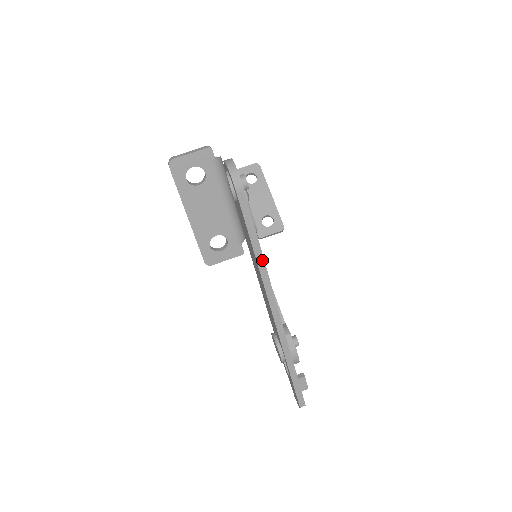
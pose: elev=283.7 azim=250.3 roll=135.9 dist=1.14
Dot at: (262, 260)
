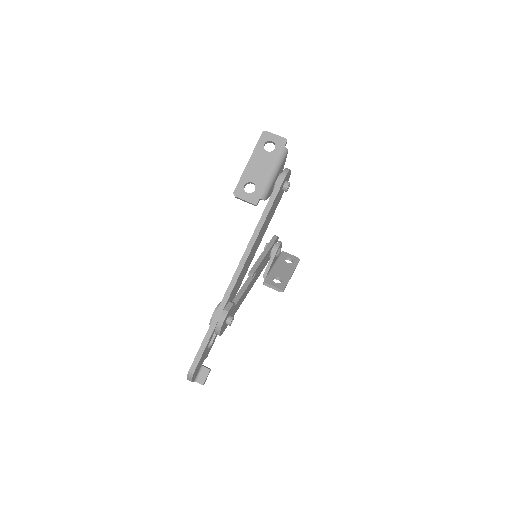
Dot at: (261, 226)
